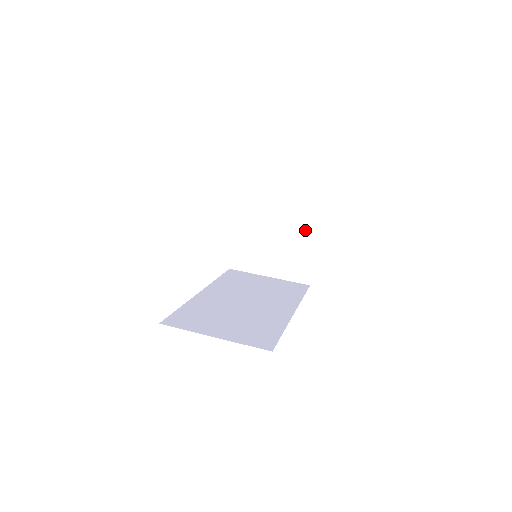
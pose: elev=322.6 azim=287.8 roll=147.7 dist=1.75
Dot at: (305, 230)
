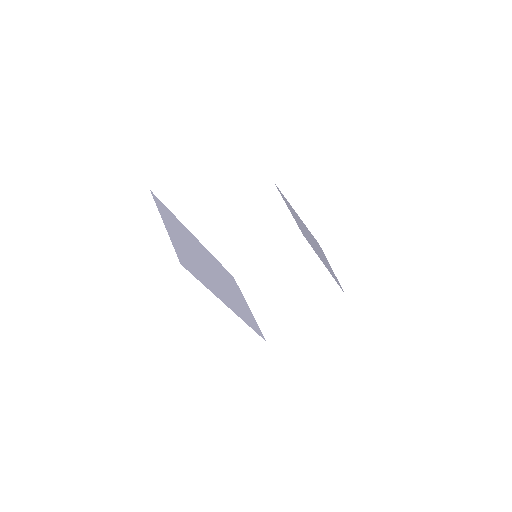
Dot at: (310, 301)
